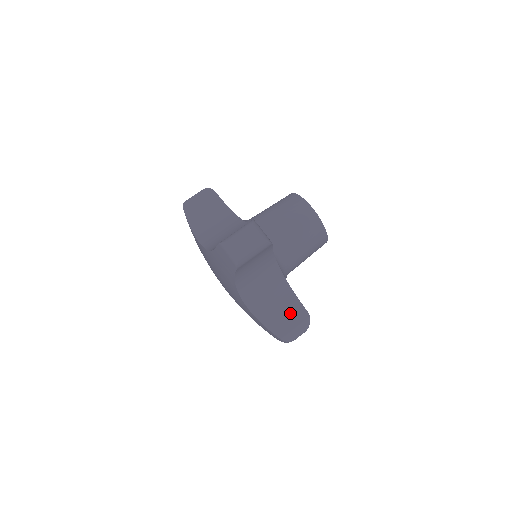
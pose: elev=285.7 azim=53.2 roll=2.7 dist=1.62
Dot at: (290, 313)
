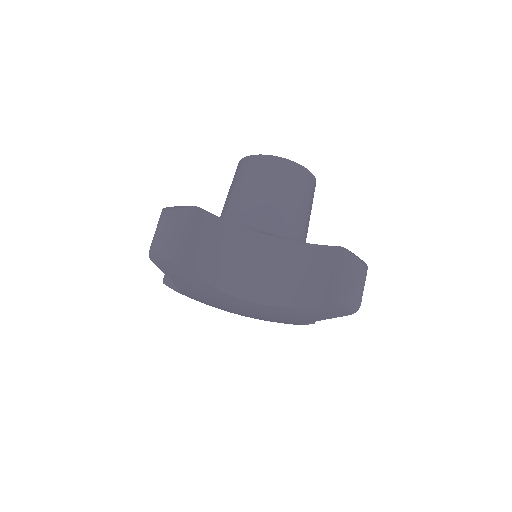
Dot at: (320, 267)
